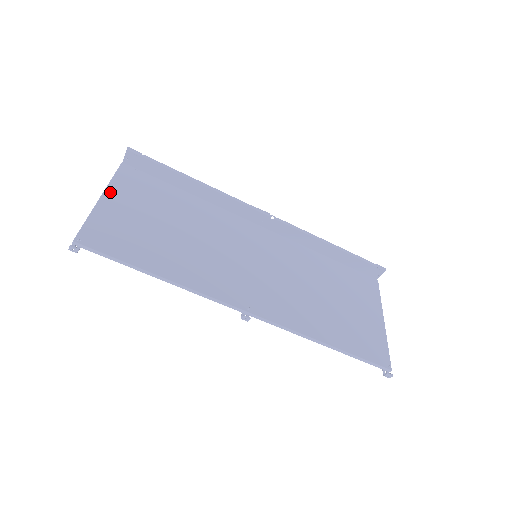
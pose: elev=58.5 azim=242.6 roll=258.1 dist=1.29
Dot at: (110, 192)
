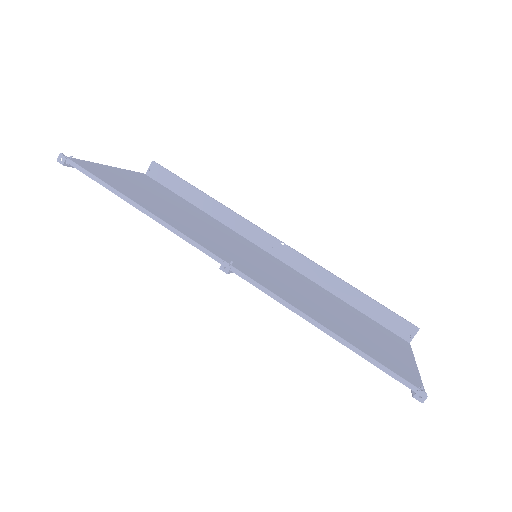
Dot at: (121, 170)
